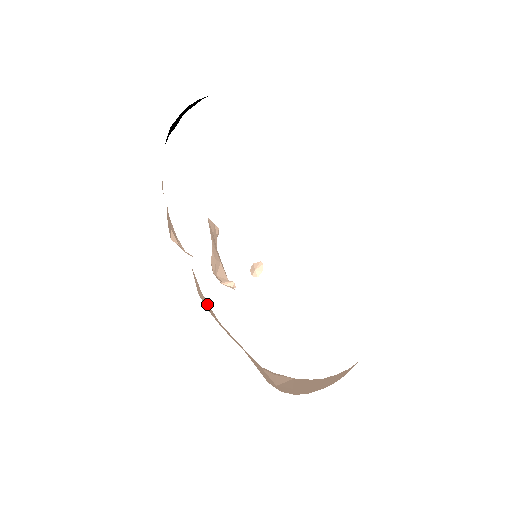
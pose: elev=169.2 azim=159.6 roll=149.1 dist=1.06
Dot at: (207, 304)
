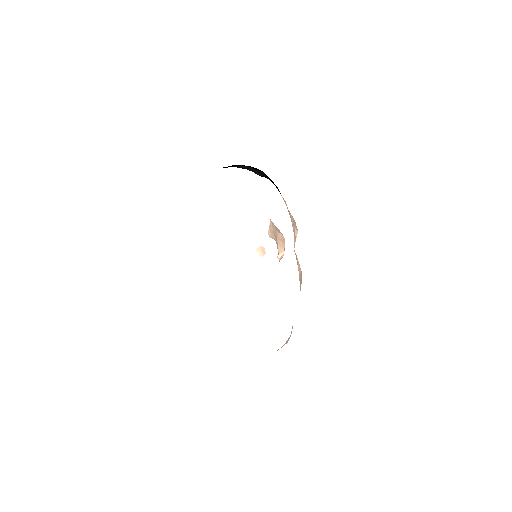
Dot at: occluded
